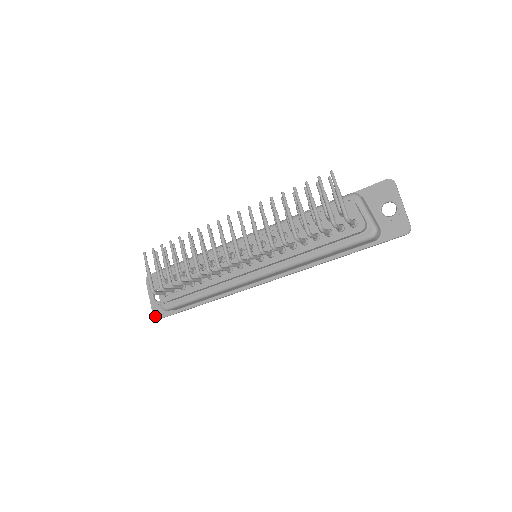
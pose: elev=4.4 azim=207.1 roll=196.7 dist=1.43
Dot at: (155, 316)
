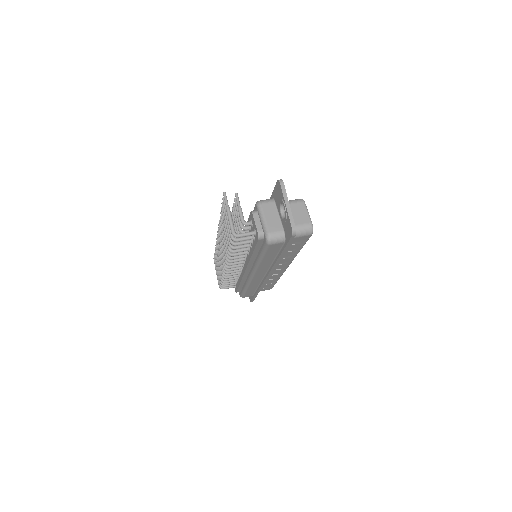
Dot at: (250, 299)
